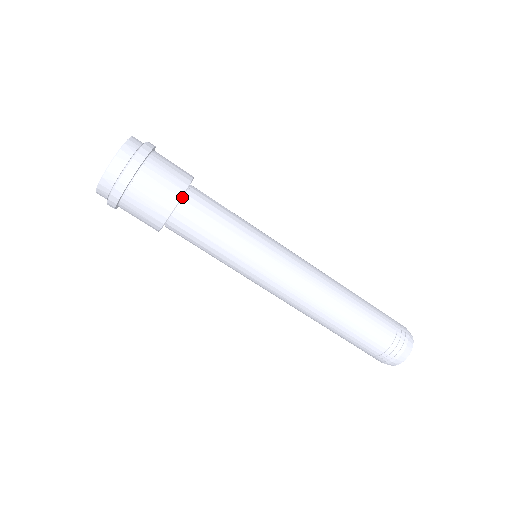
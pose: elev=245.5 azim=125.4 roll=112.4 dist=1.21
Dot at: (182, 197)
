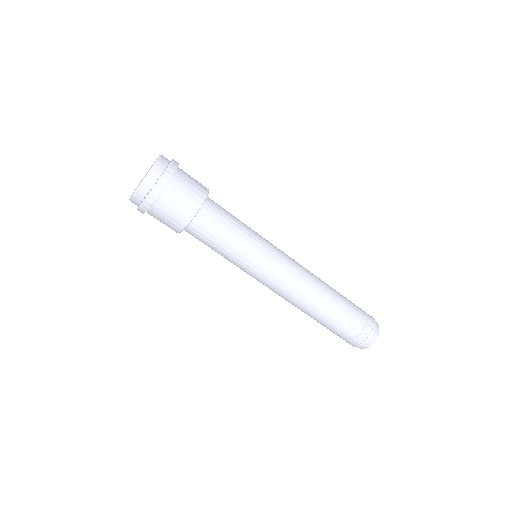
Dot at: occluded
